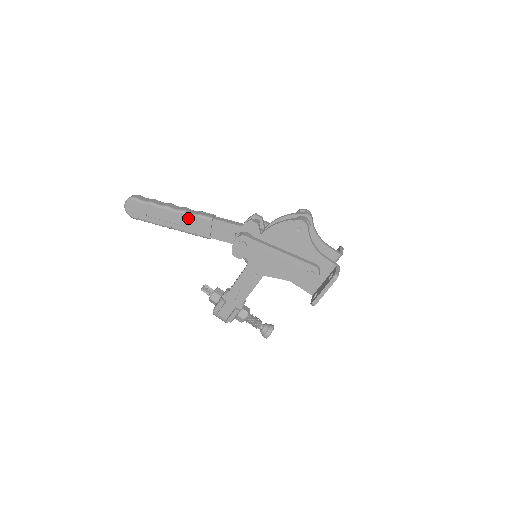
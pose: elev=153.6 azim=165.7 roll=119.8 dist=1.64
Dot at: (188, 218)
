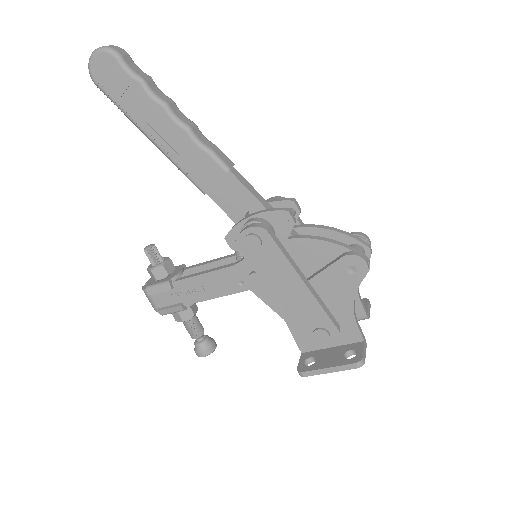
Dot at: (190, 144)
